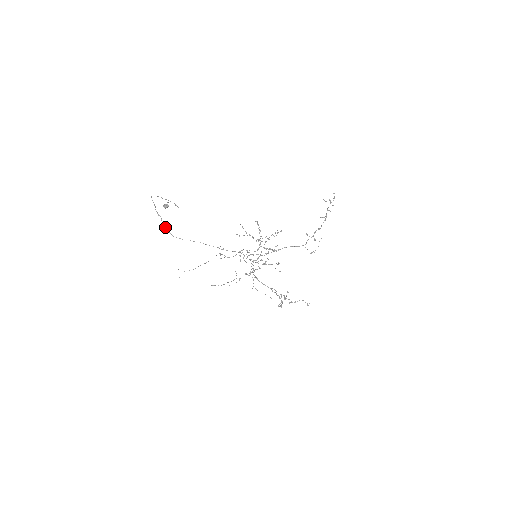
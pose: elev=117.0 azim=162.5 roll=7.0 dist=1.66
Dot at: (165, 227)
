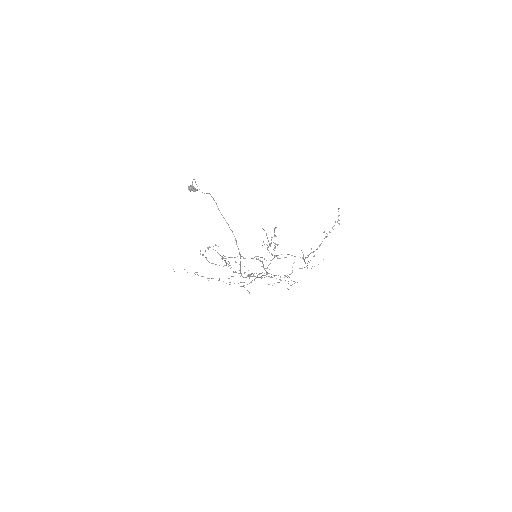
Dot at: (240, 268)
